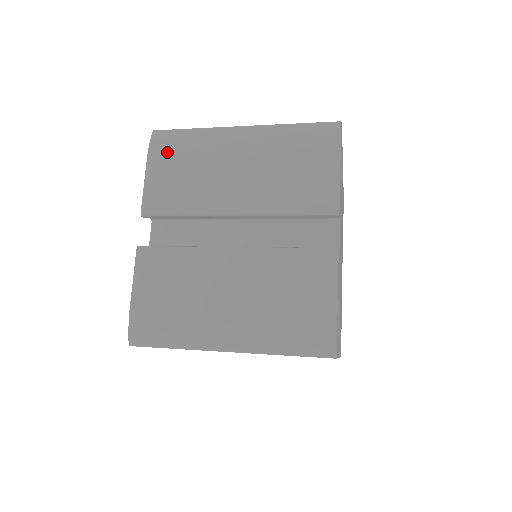
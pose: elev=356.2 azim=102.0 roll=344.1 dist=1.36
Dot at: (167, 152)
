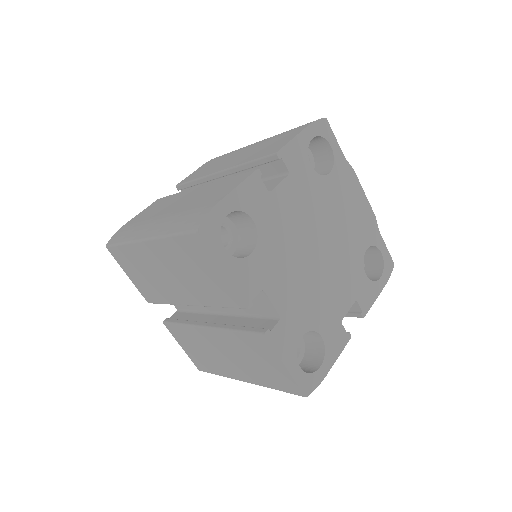
Dot at: (216, 158)
